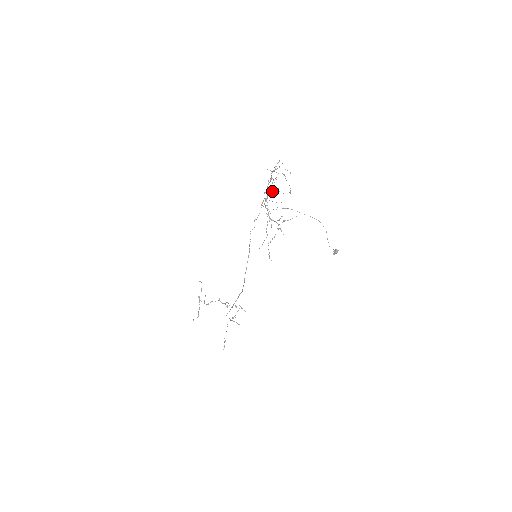
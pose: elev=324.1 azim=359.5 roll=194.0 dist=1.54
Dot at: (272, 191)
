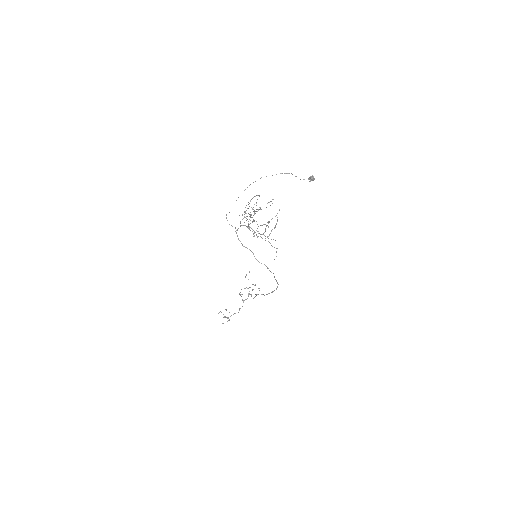
Dot at: occluded
